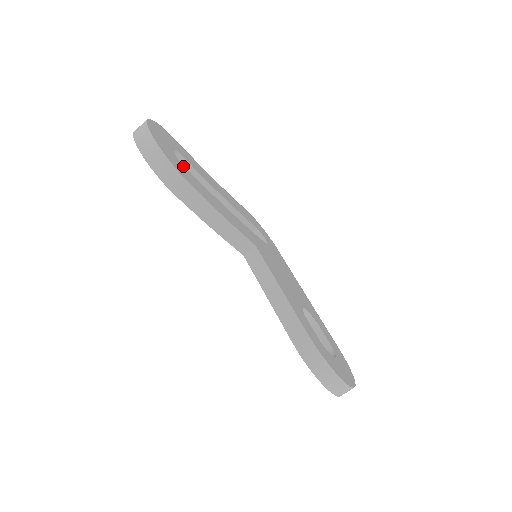
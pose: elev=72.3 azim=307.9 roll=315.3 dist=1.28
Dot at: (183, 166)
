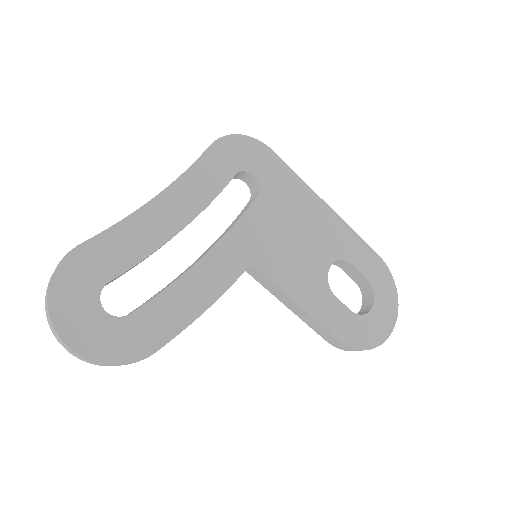
Dot at: (129, 318)
